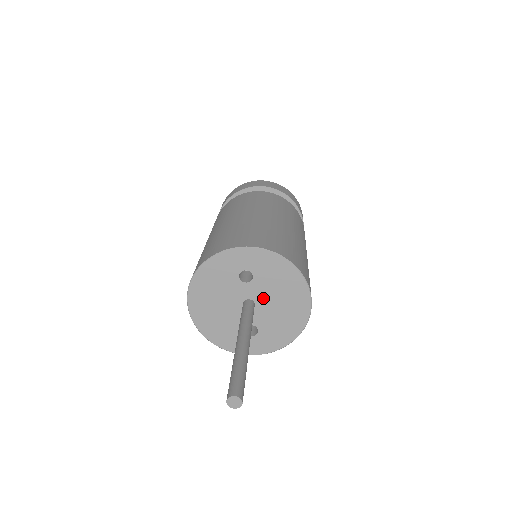
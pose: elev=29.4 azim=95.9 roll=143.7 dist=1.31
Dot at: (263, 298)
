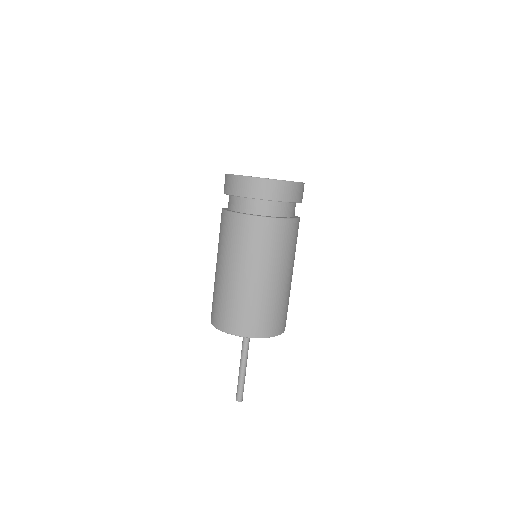
Dot at: occluded
